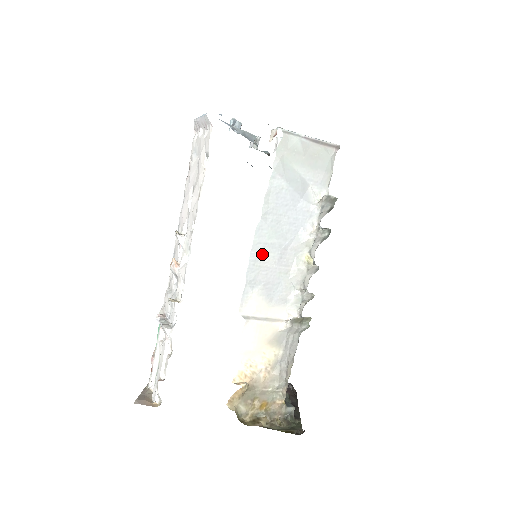
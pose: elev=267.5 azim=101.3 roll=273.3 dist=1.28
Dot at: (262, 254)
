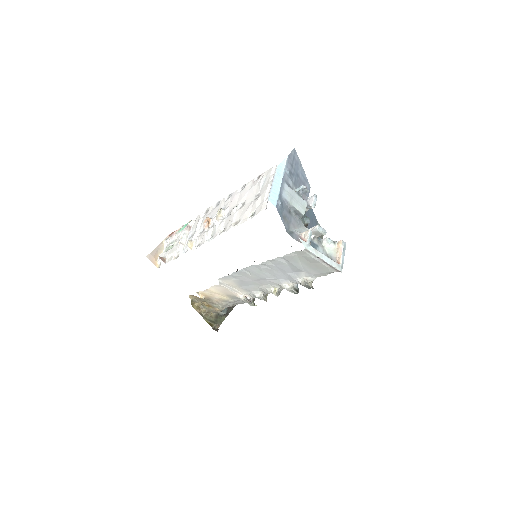
Dot at: (249, 273)
